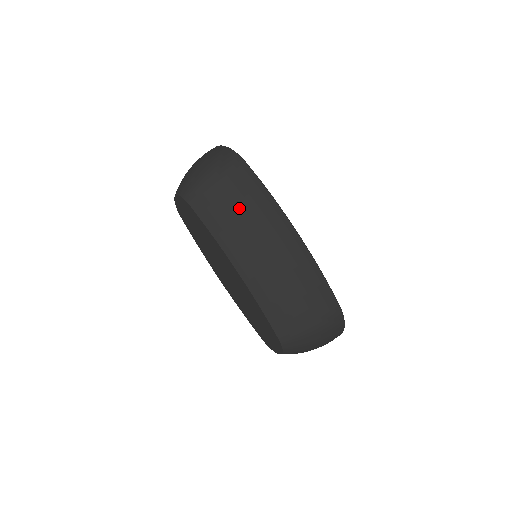
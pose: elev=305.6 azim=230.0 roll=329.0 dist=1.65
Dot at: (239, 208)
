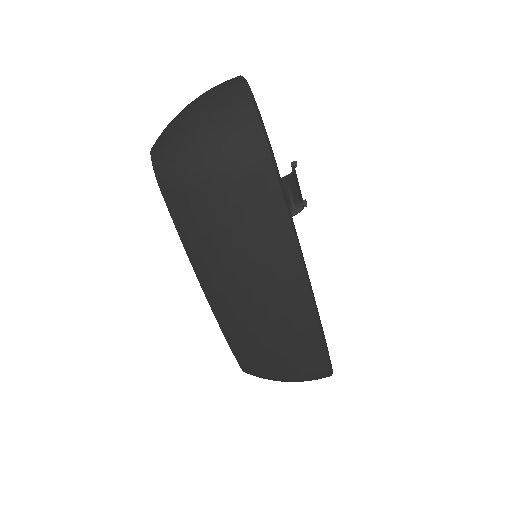
Dot at: (234, 239)
